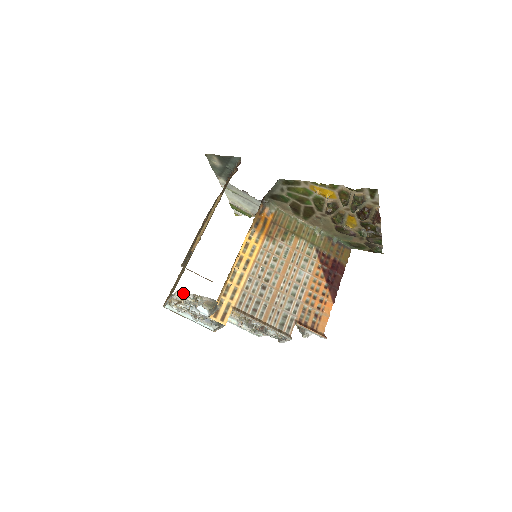
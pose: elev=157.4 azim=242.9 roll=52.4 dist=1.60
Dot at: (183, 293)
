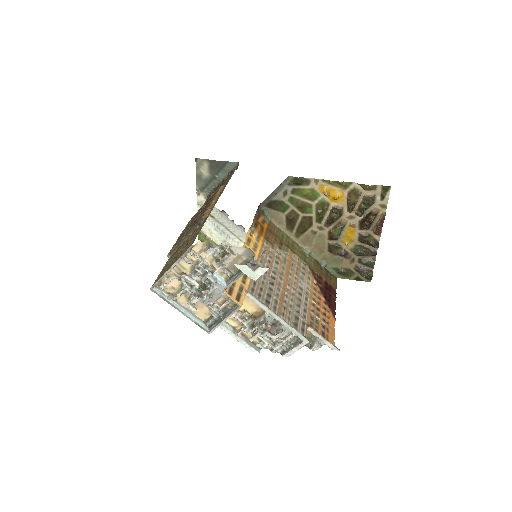
Dot at: (202, 250)
